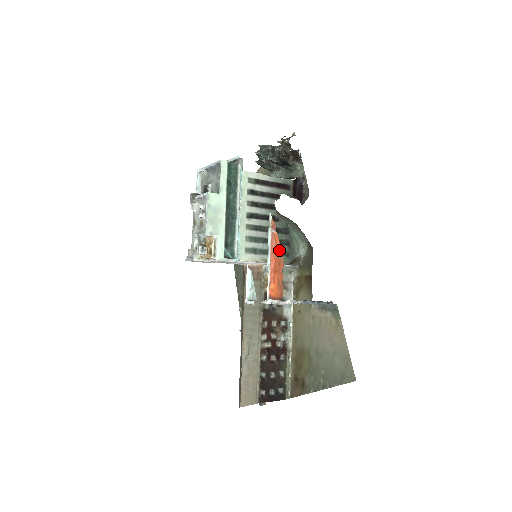
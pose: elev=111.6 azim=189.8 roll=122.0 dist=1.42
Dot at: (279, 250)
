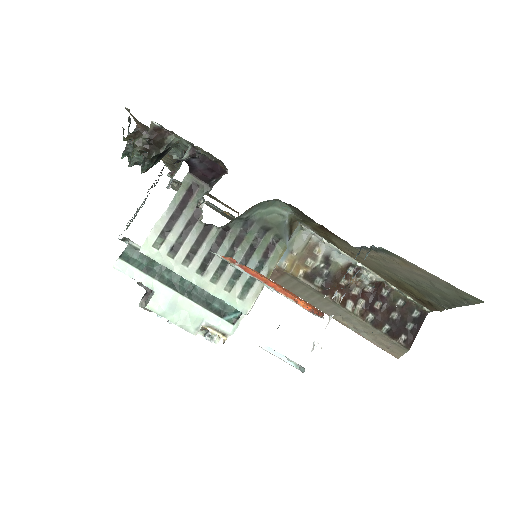
Dot at: (265, 277)
